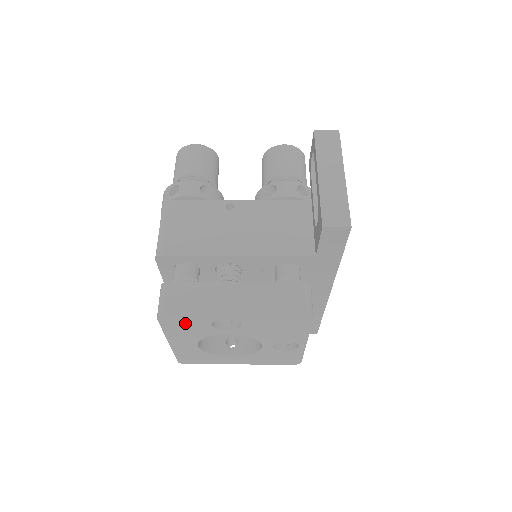
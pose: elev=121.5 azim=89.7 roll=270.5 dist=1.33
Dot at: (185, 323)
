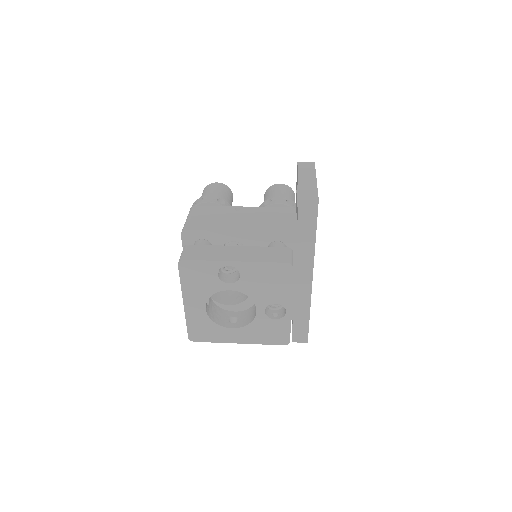
Dot at: (198, 272)
